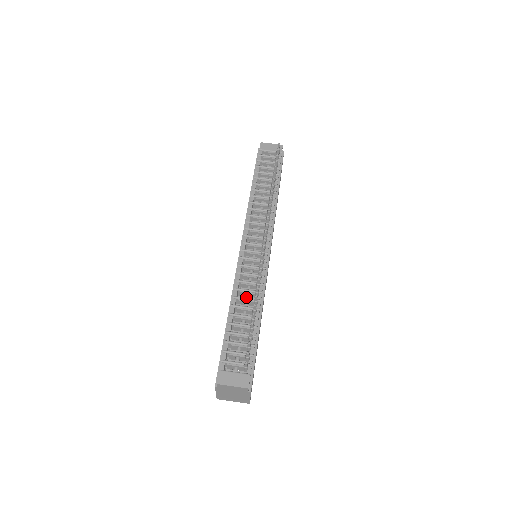
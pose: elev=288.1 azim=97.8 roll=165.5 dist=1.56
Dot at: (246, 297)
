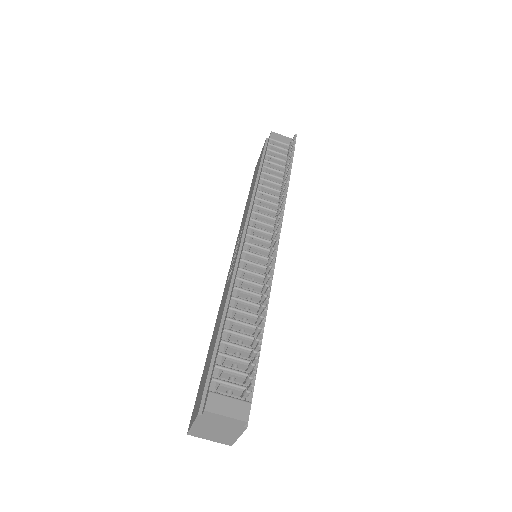
Dot at: (248, 300)
